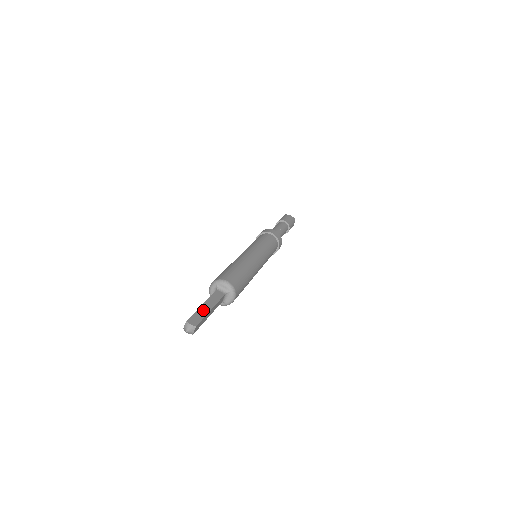
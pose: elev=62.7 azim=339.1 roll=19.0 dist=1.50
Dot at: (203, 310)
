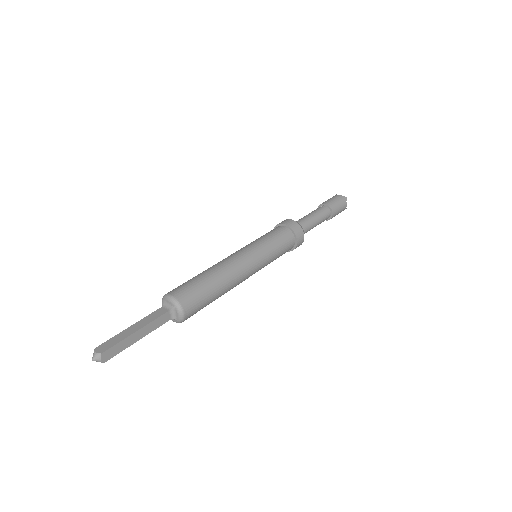
Dot at: (125, 333)
